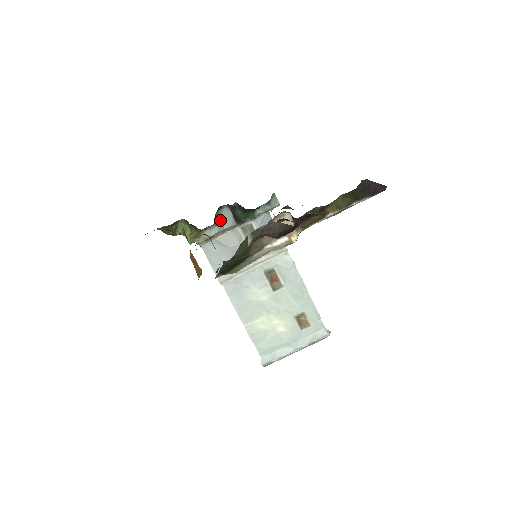
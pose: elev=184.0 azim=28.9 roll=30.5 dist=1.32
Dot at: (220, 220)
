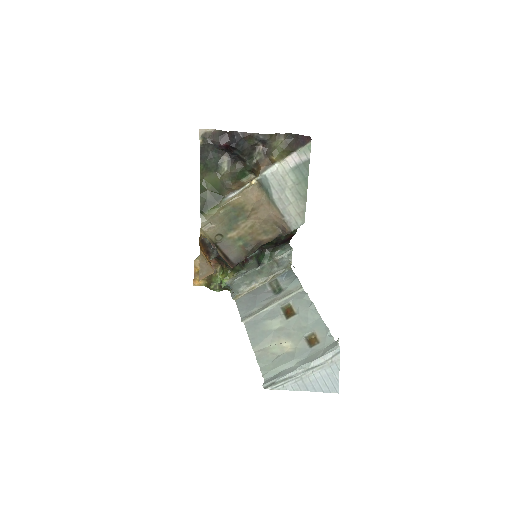
Dot at: (248, 268)
